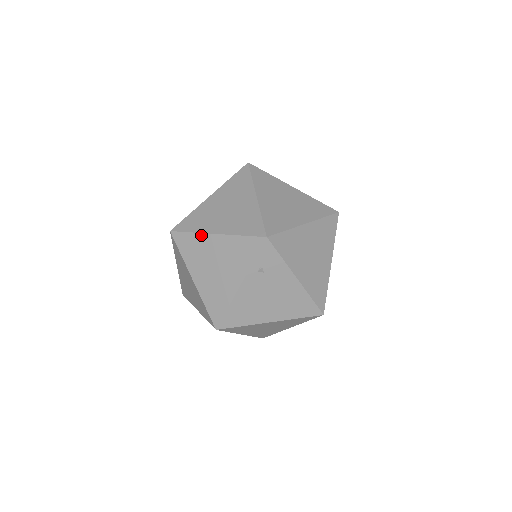
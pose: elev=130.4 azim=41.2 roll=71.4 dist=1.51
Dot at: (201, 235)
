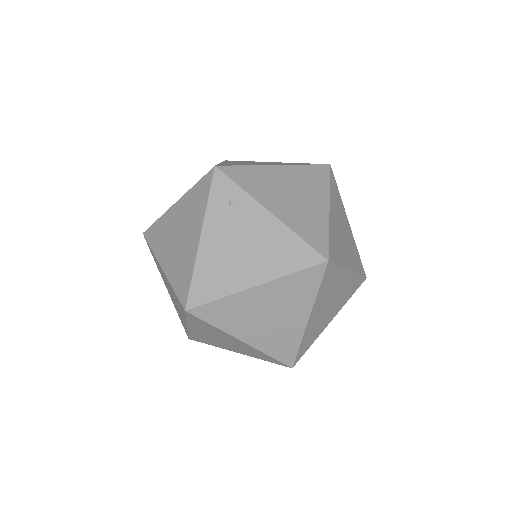
Dot at: (223, 348)
